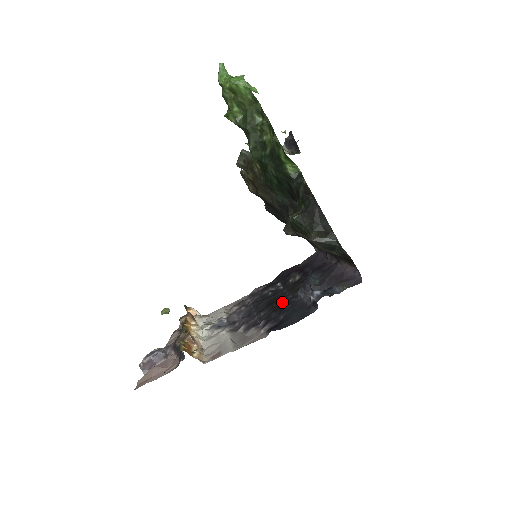
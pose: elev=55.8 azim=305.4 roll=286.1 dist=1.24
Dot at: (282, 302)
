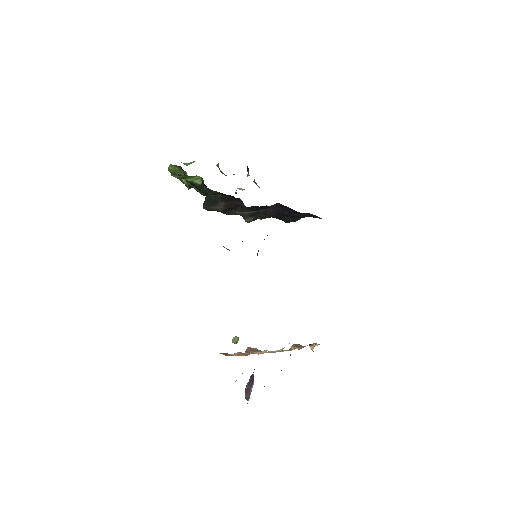
Dot at: occluded
